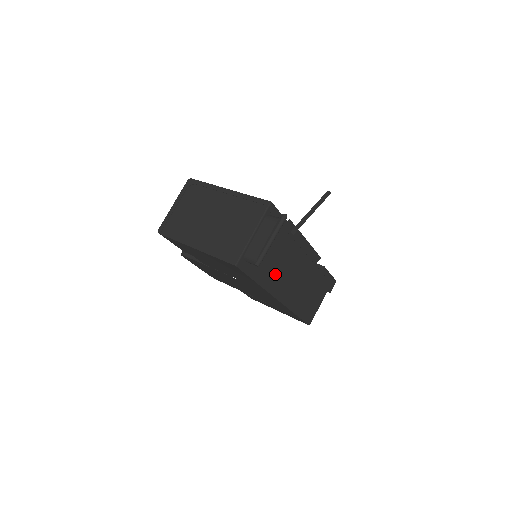
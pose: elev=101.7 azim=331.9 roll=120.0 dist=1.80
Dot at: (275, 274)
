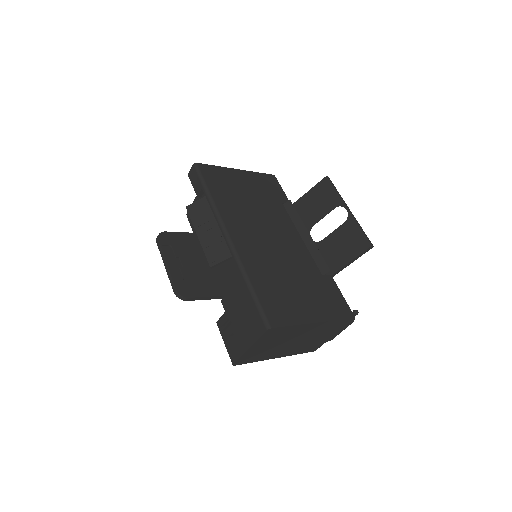
Dot at: occluded
